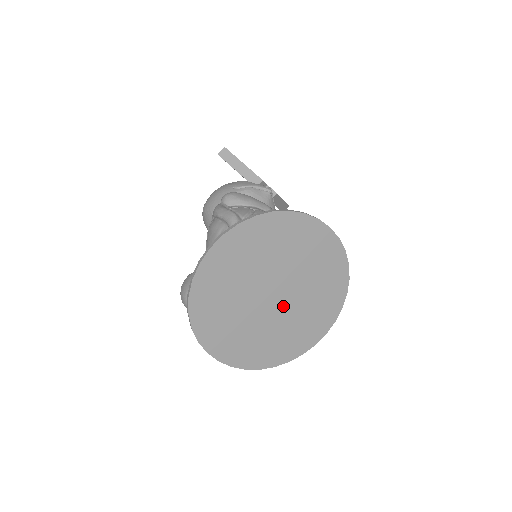
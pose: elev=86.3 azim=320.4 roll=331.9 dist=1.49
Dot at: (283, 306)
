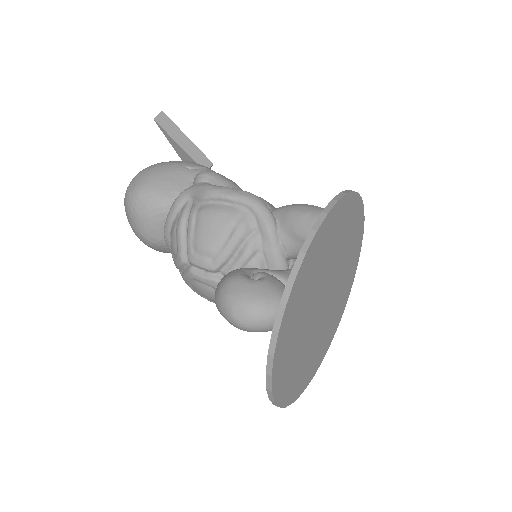
Dot at: (324, 315)
